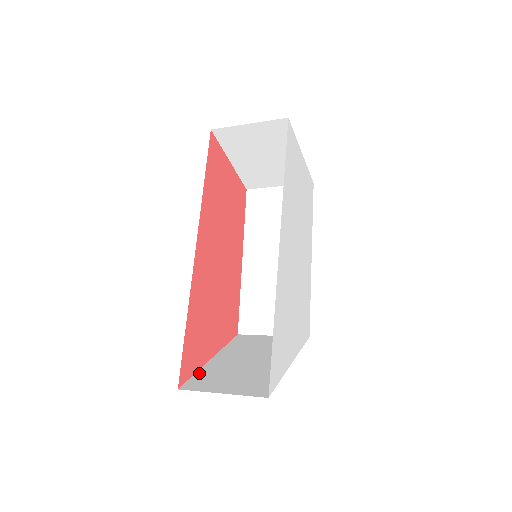
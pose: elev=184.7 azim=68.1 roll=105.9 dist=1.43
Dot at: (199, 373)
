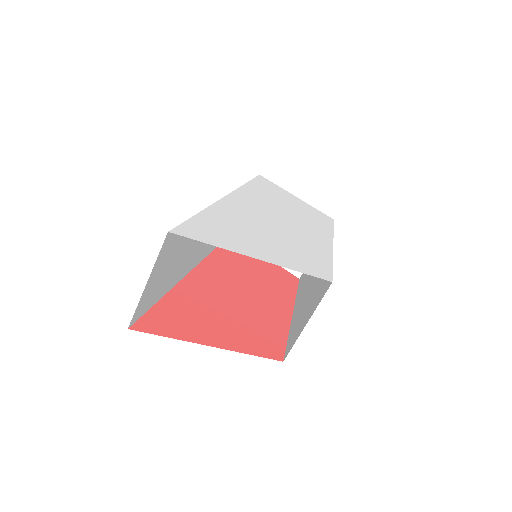
Dot at: (171, 334)
